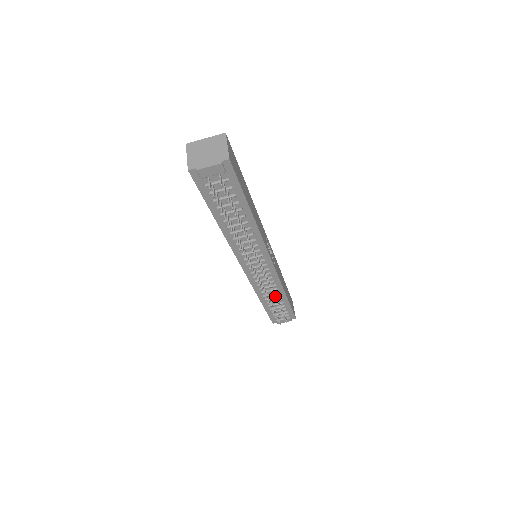
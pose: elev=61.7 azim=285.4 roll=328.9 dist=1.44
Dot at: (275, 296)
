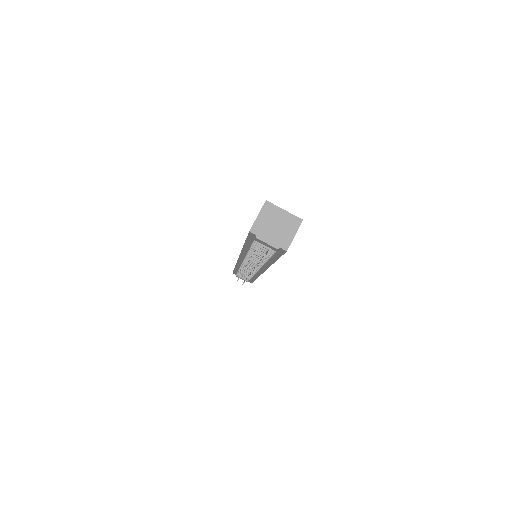
Dot at: occluded
